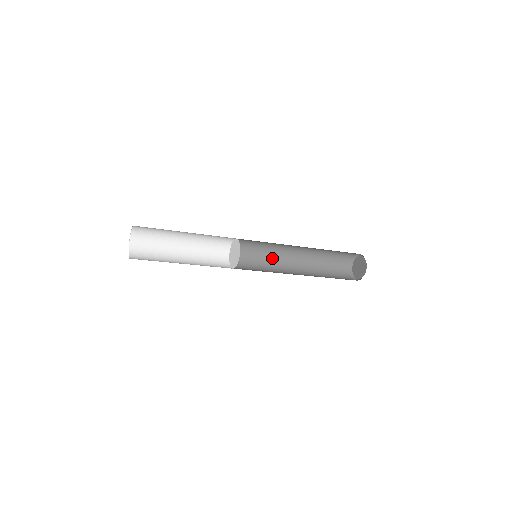
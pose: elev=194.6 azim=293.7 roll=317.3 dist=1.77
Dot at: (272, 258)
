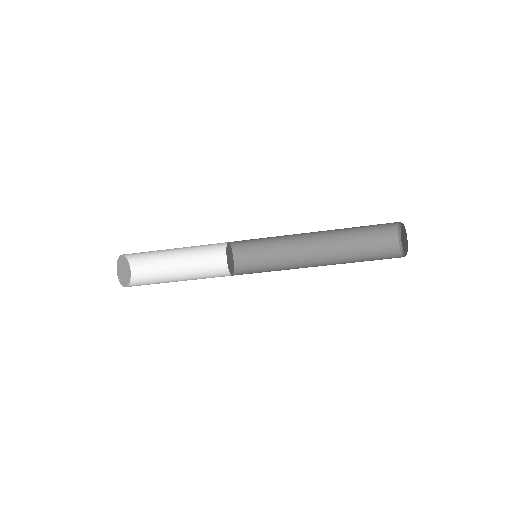
Dot at: (286, 257)
